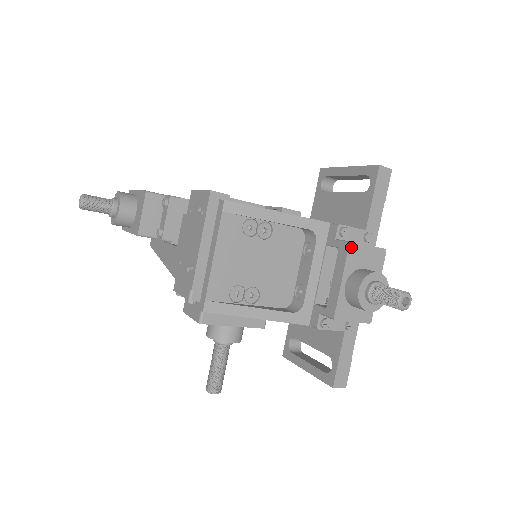
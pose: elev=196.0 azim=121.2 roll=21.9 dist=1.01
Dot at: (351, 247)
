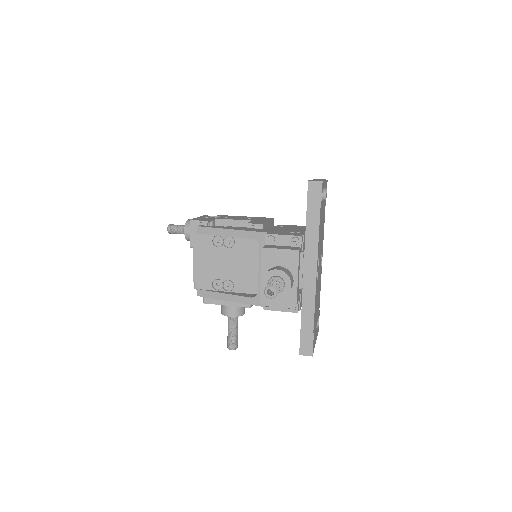
Dot at: (264, 251)
